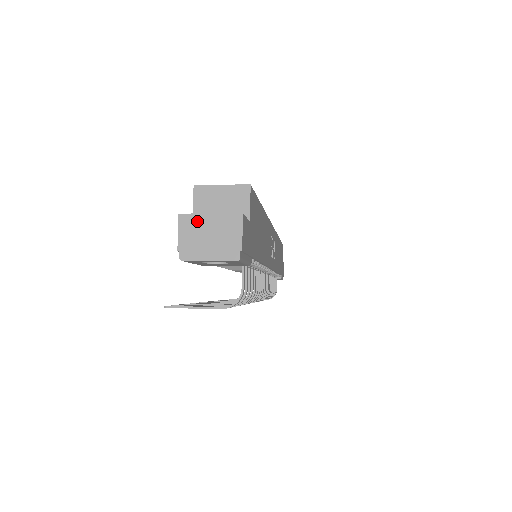
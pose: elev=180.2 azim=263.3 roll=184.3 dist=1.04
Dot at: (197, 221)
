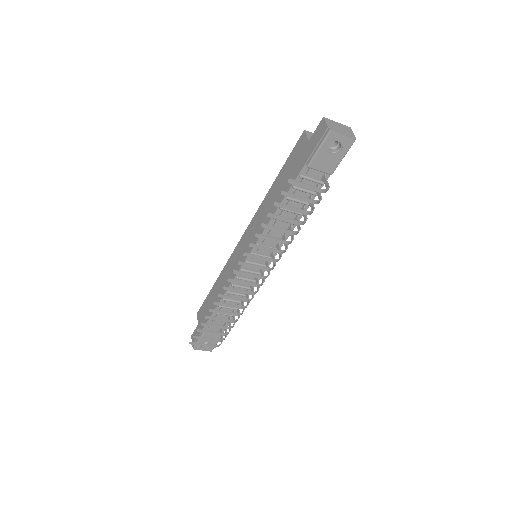
Dot at: (333, 122)
